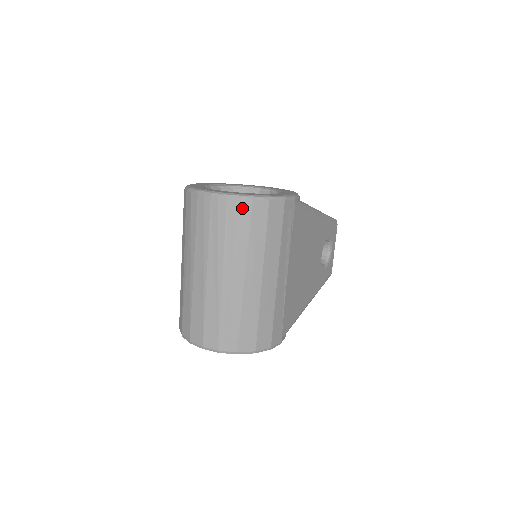
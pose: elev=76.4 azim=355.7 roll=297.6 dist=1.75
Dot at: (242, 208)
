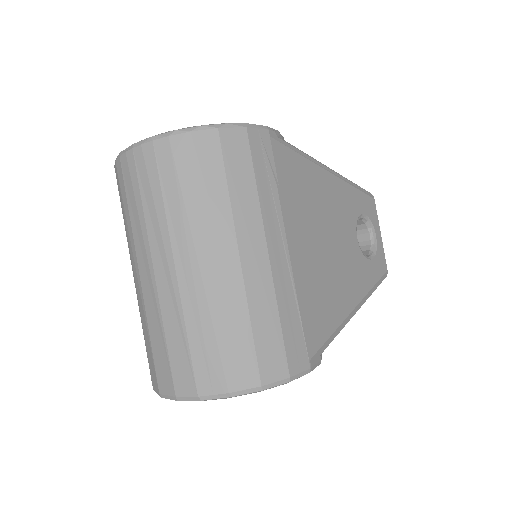
Dot at: (177, 149)
